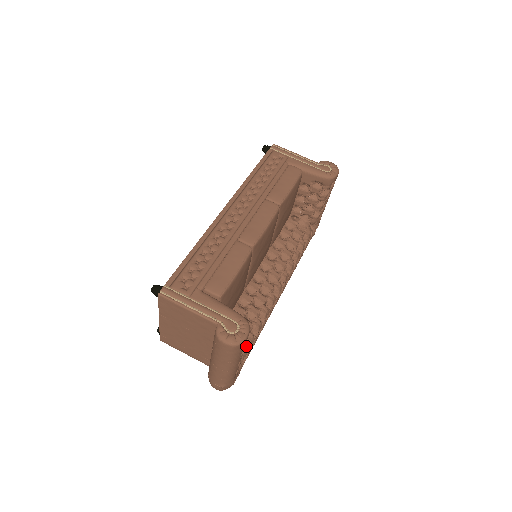
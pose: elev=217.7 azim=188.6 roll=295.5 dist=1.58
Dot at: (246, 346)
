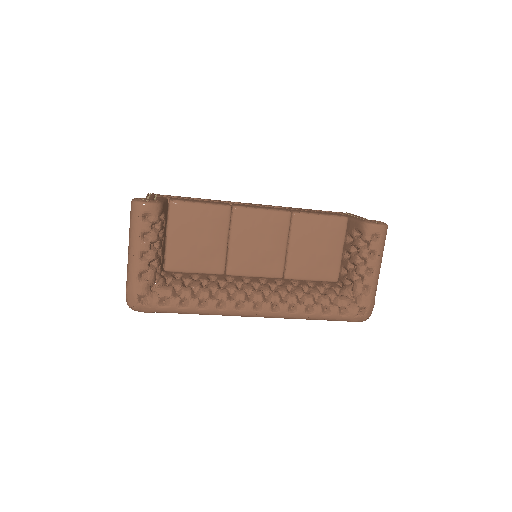
Dot at: (178, 294)
